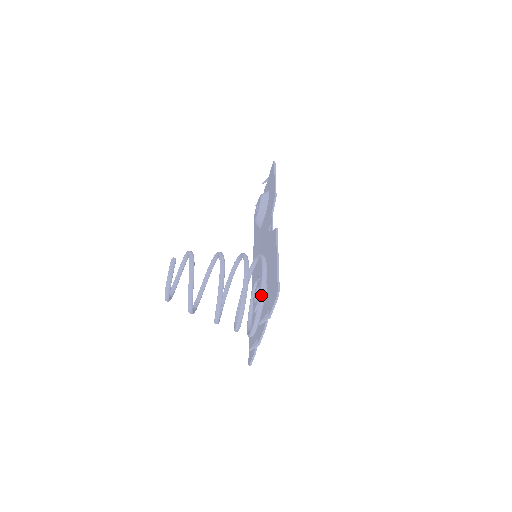
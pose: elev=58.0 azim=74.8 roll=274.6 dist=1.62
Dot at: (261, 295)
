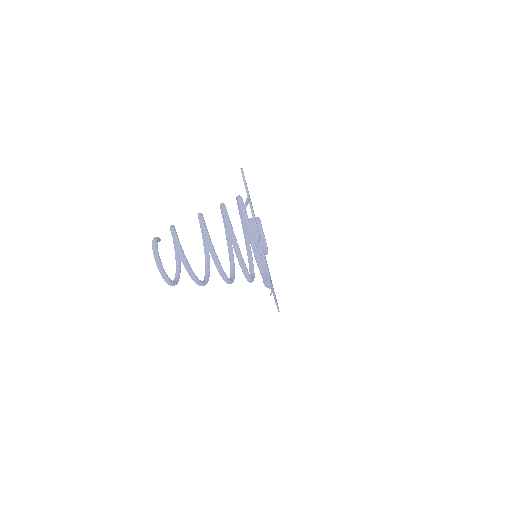
Dot at: (238, 201)
